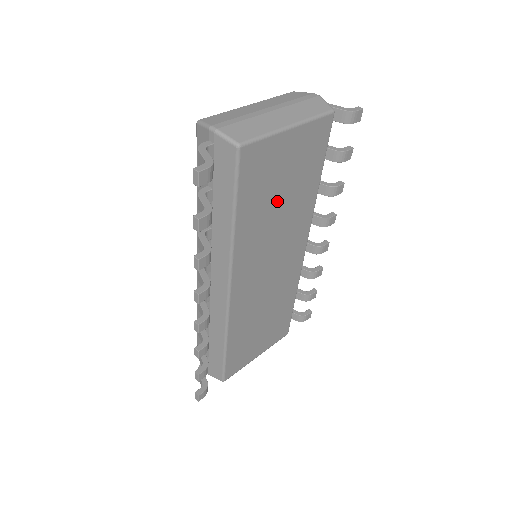
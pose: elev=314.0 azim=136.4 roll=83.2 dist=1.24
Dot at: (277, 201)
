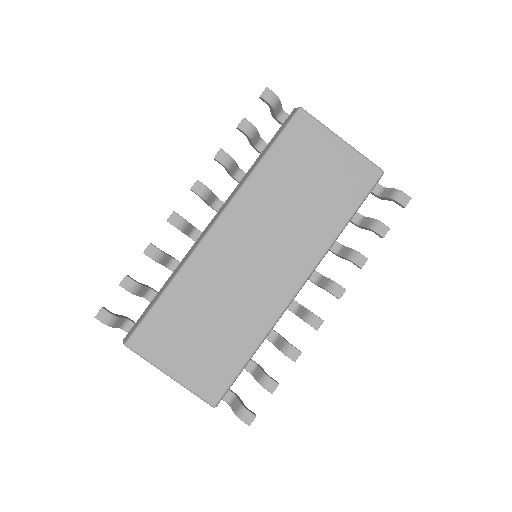
Dot at: (301, 189)
